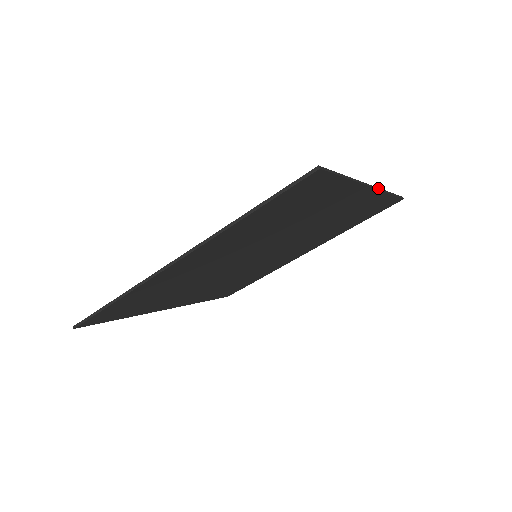
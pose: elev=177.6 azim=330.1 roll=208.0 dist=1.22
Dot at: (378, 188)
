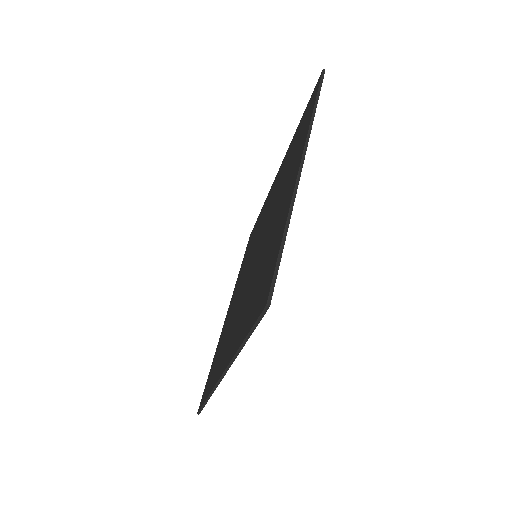
Dot at: (305, 146)
